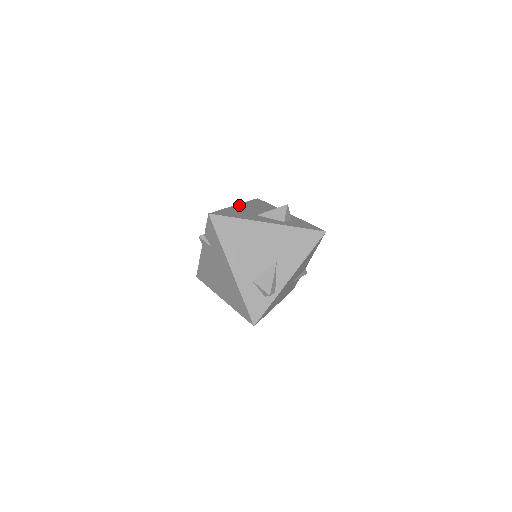
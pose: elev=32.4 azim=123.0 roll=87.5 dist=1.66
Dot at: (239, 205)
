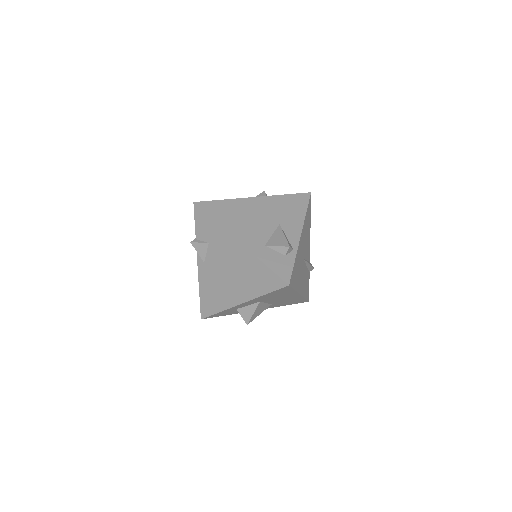
Dot at: occluded
